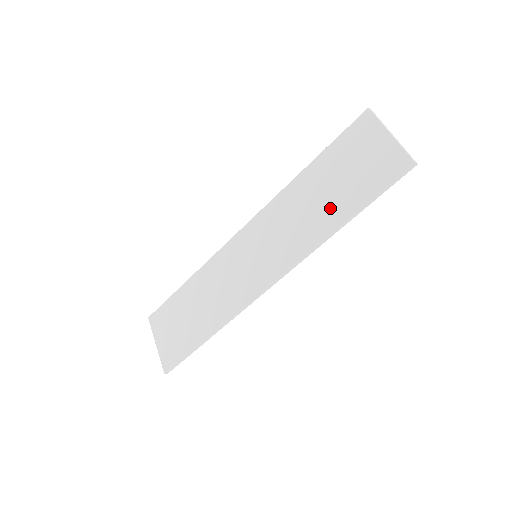
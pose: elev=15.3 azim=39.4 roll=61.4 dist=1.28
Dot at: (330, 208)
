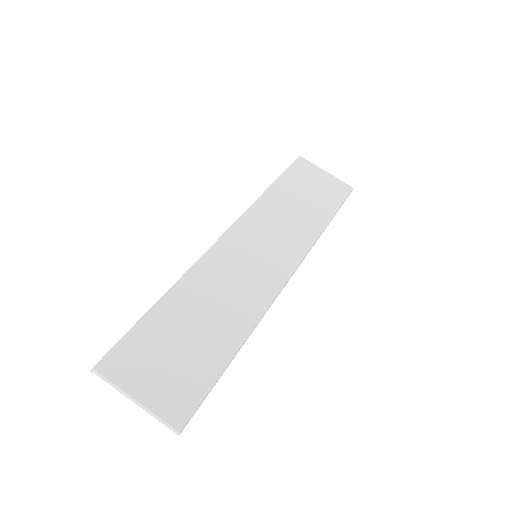
Dot at: (312, 213)
